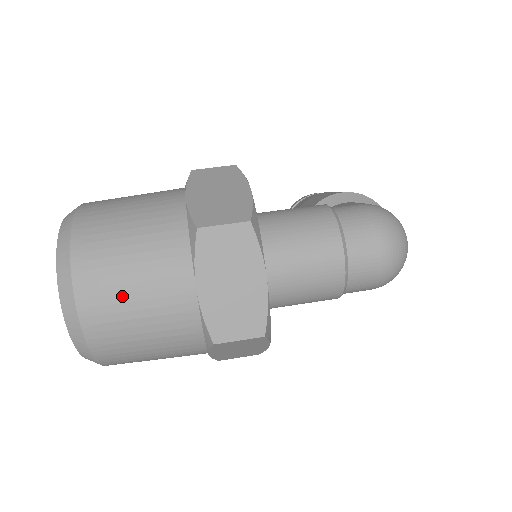
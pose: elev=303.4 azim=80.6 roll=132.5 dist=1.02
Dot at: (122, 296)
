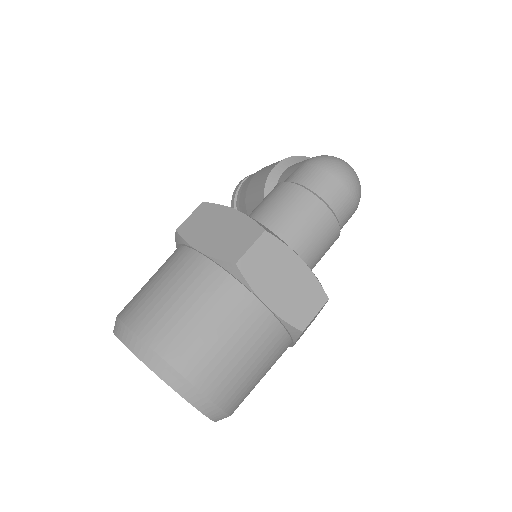
Dot at: (221, 352)
